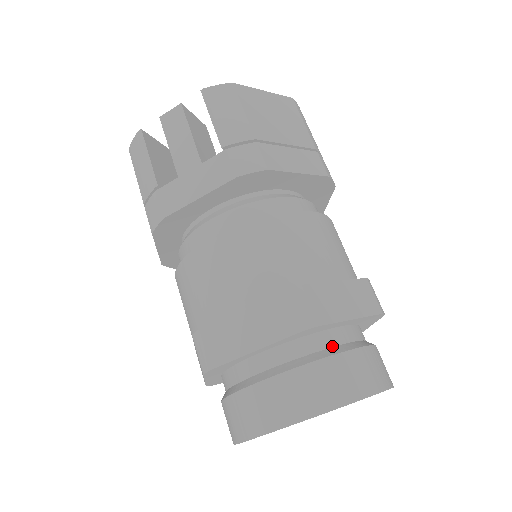
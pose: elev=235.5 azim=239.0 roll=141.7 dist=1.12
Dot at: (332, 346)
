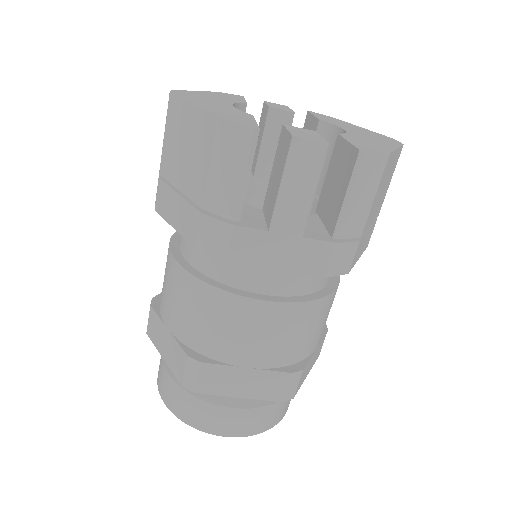
Dot at: occluded
